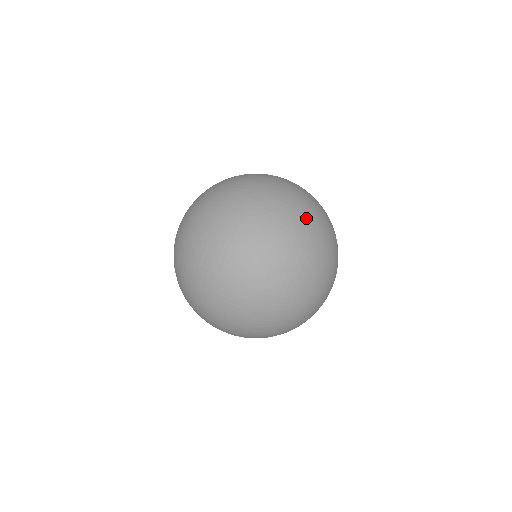
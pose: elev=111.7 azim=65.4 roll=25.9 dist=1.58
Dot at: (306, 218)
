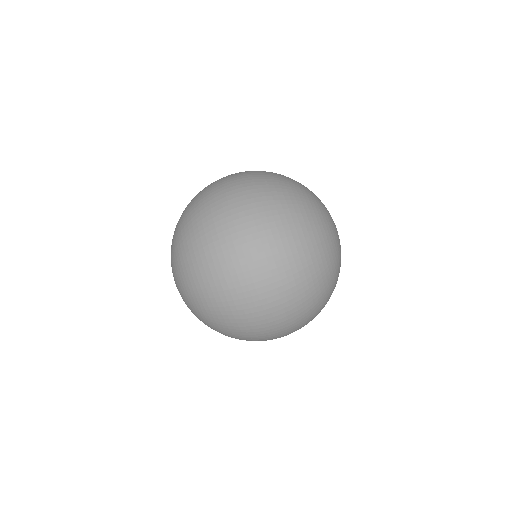
Dot at: (270, 175)
